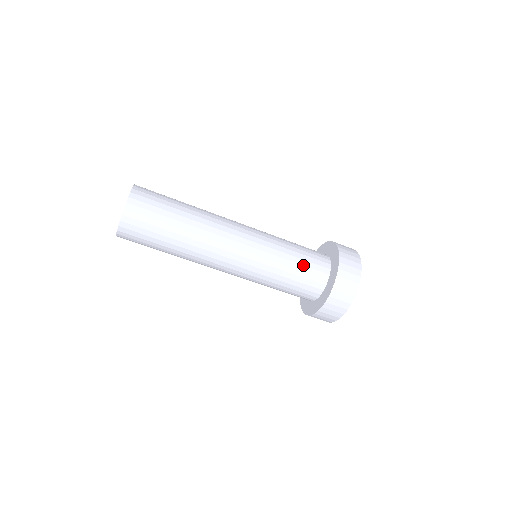
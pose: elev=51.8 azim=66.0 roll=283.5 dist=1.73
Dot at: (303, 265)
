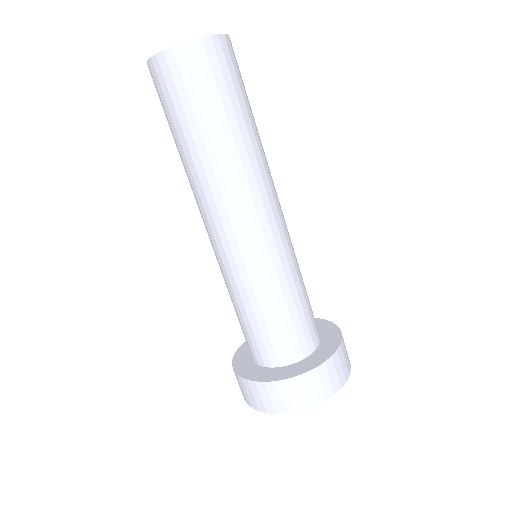
Dot at: occluded
